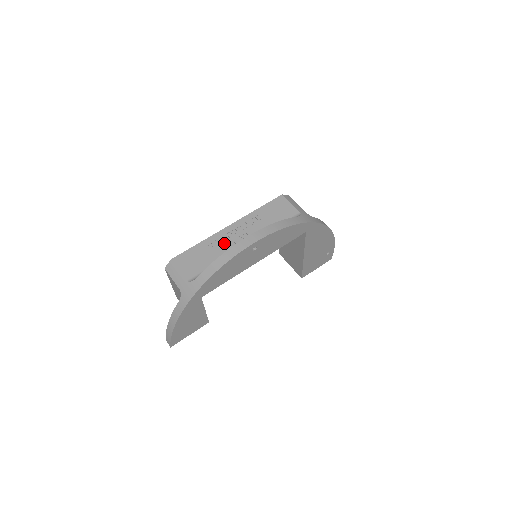
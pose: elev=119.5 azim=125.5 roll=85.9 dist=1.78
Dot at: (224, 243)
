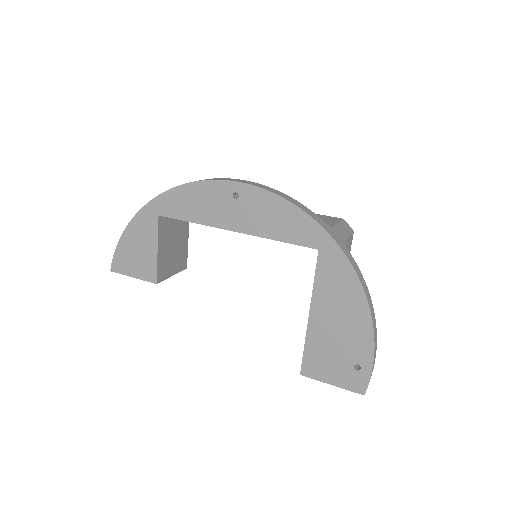
Dot at: occluded
